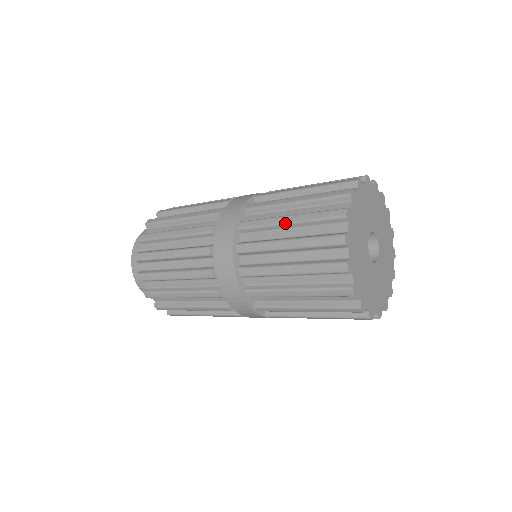
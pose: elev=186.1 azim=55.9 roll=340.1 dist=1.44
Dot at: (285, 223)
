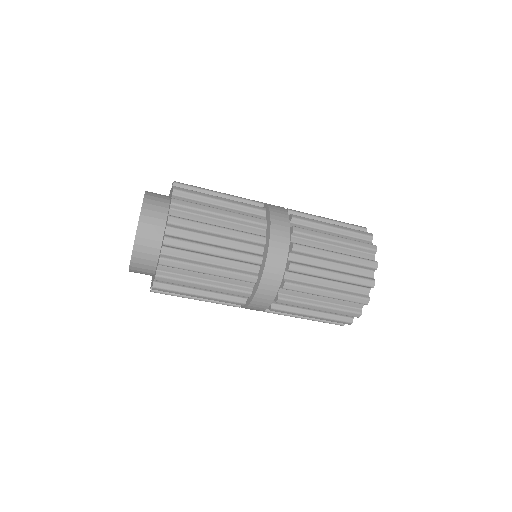
Dot at: (334, 240)
